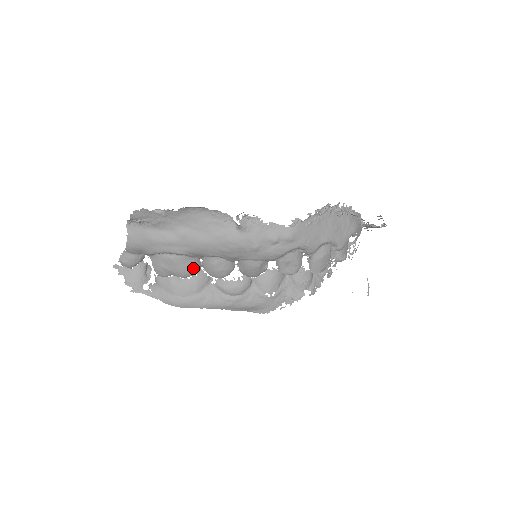
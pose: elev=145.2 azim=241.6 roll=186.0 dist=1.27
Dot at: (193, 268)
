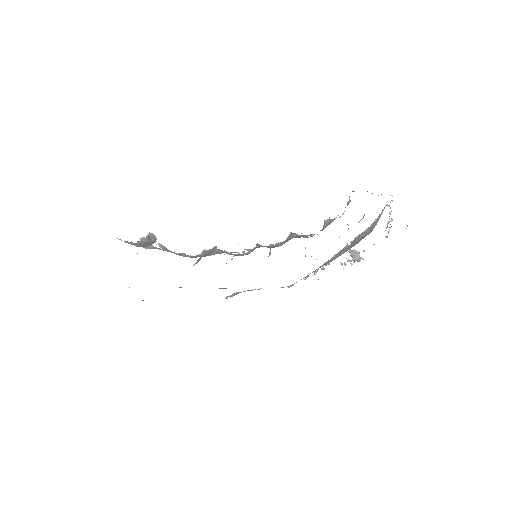
Dot at: (196, 263)
